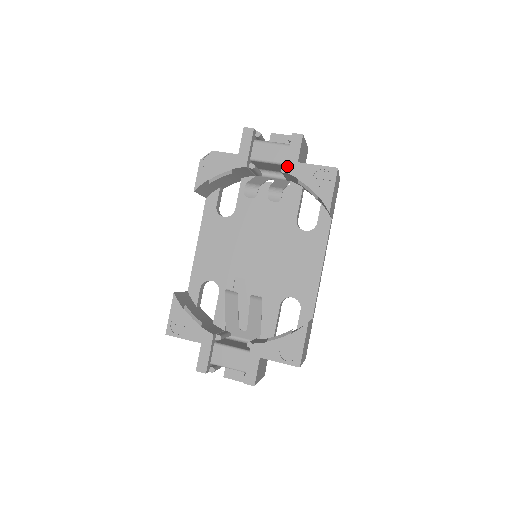
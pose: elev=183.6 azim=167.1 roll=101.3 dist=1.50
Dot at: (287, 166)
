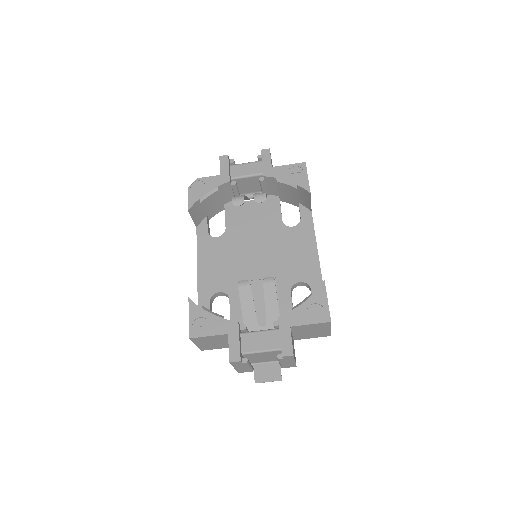
Dot at: (264, 172)
